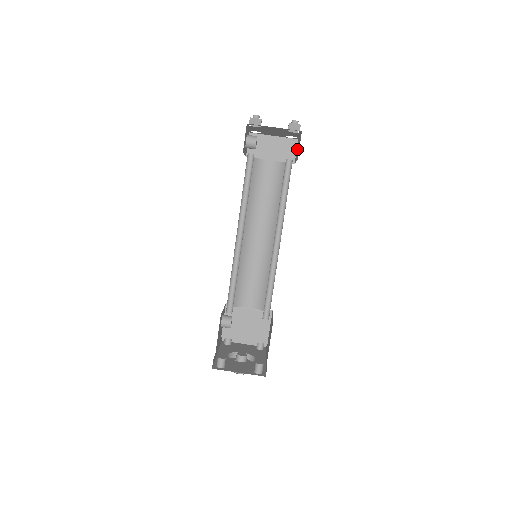
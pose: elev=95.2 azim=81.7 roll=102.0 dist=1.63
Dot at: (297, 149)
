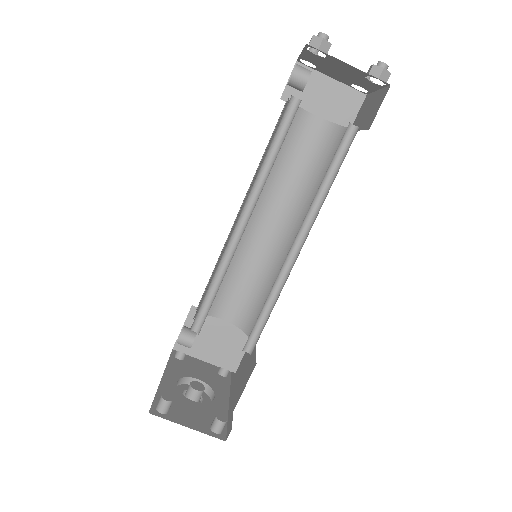
Dot at: (364, 110)
